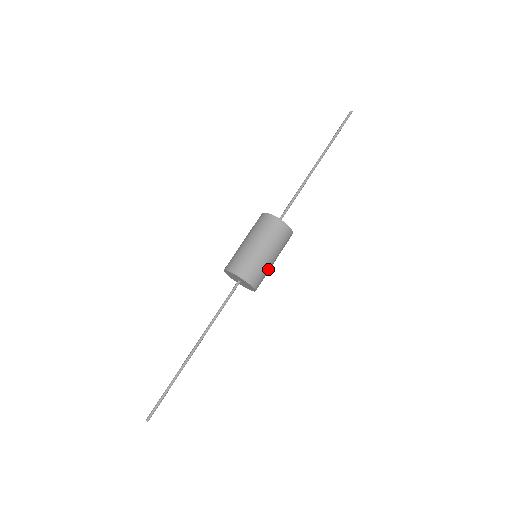
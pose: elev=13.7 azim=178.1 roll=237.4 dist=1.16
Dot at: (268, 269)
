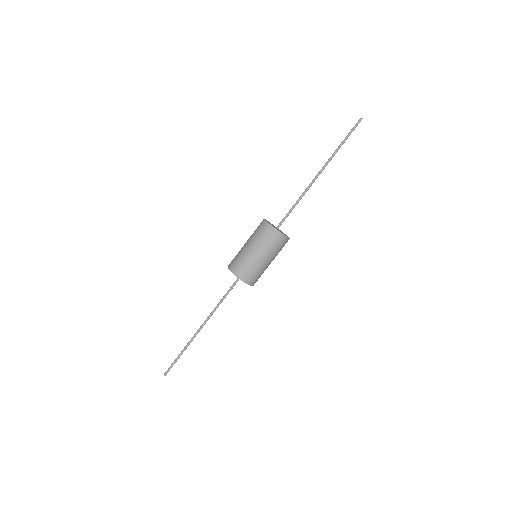
Dot at: (260, 267)
